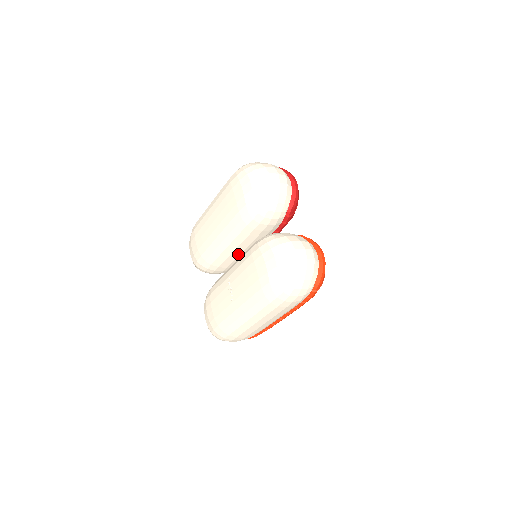
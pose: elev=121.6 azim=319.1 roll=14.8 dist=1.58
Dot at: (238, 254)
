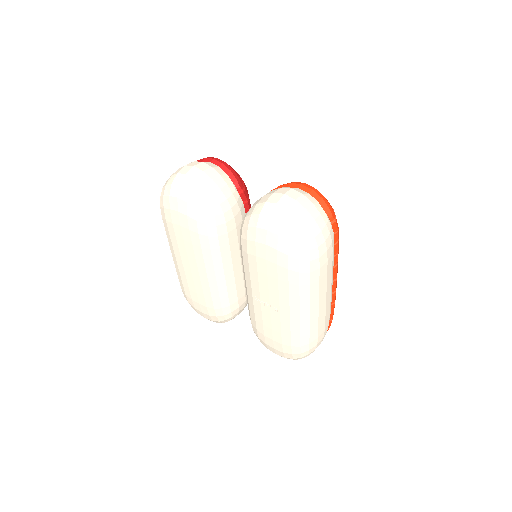
Dot at: (240, 271)
